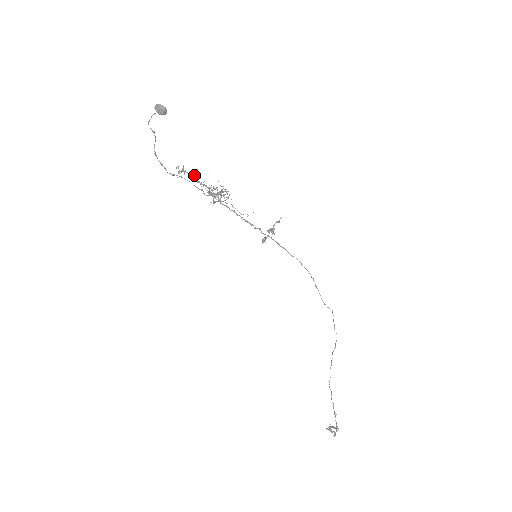
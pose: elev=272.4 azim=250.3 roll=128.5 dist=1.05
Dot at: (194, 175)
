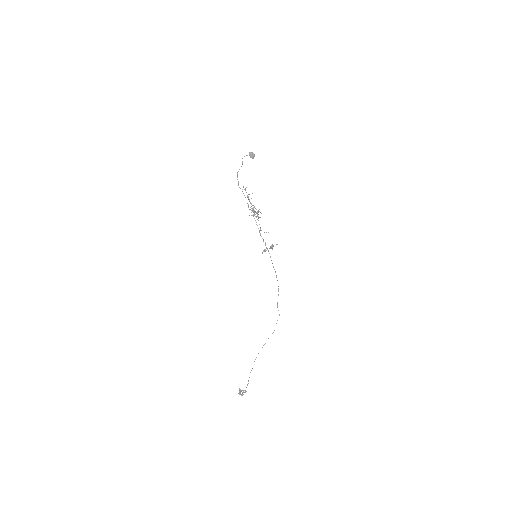
Dot at: occluded
